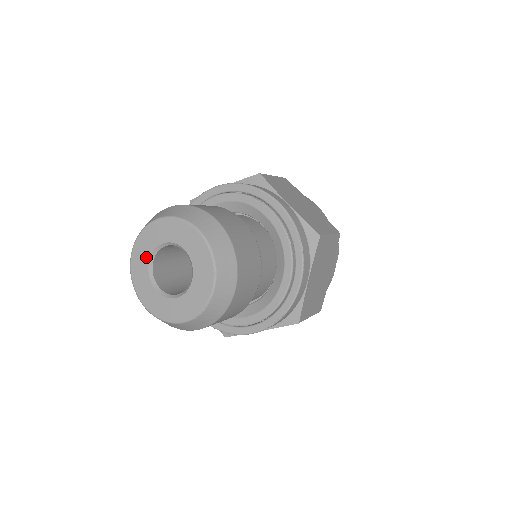
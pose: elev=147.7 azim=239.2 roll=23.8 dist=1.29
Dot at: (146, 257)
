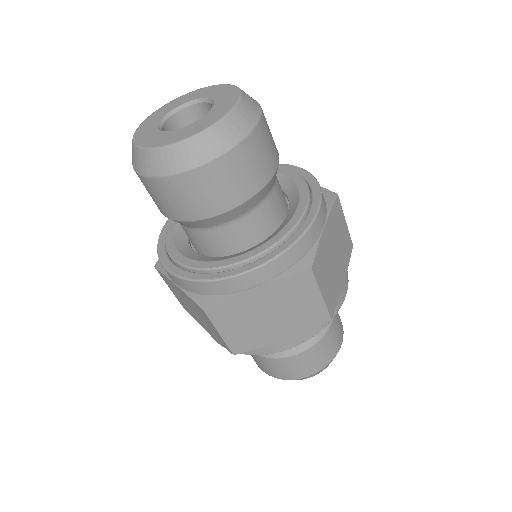
Dot at: (160, 117)
